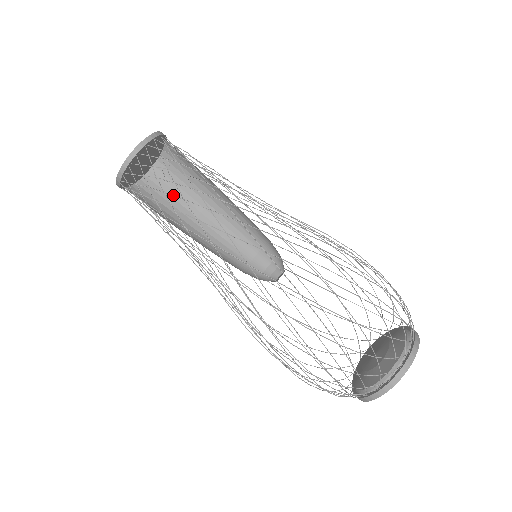
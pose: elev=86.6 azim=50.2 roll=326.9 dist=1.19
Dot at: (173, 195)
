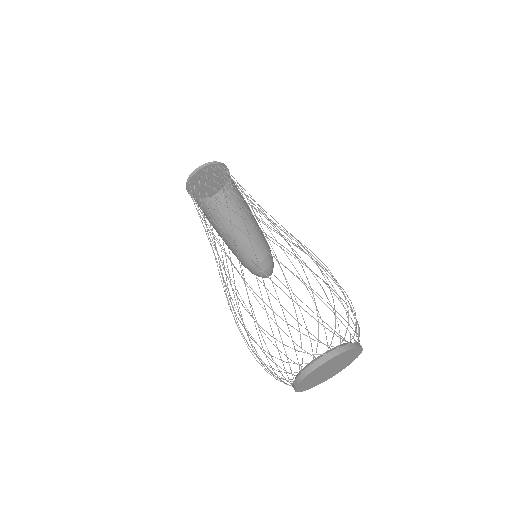
Dot at: (227, 188)
